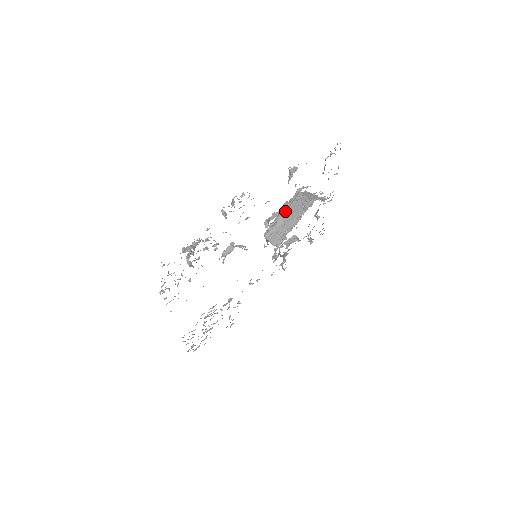
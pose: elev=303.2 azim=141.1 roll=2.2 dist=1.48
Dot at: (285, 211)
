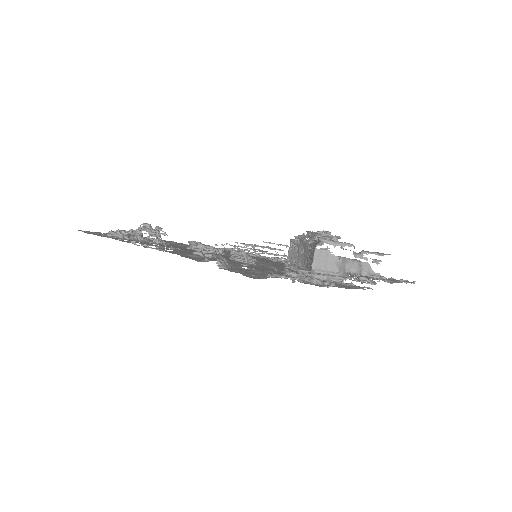
Dot at: (308, 242)
